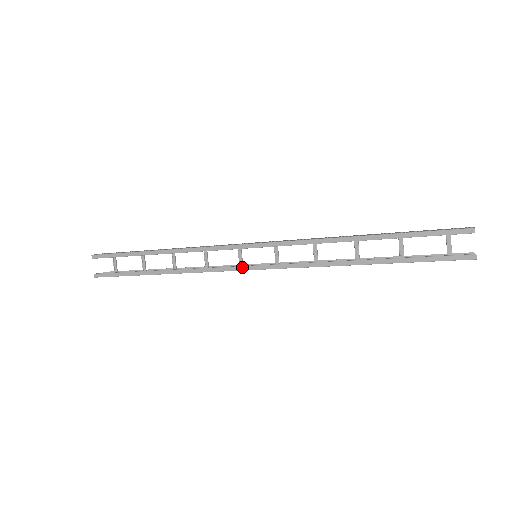
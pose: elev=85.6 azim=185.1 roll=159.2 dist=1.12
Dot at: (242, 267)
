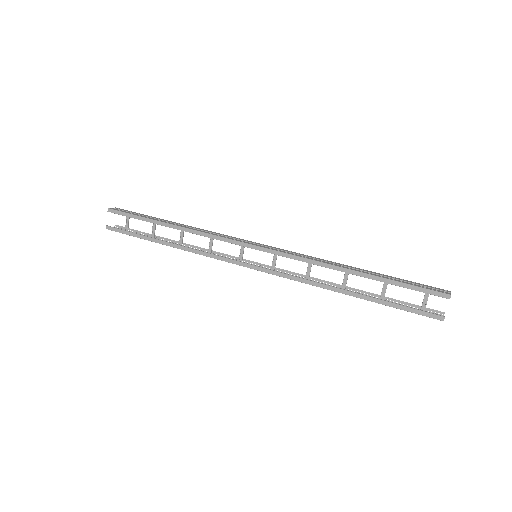
Dot at: (241, 263)
